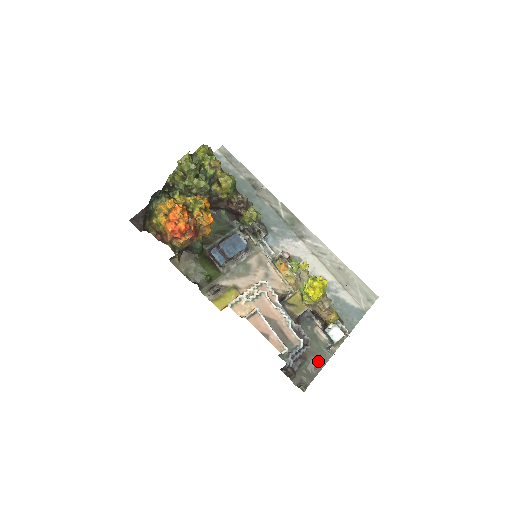
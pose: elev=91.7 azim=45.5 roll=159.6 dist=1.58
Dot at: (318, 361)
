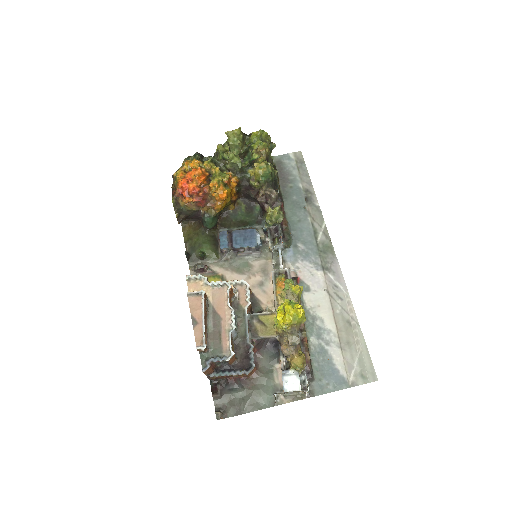
Dot at: (256, 400)
